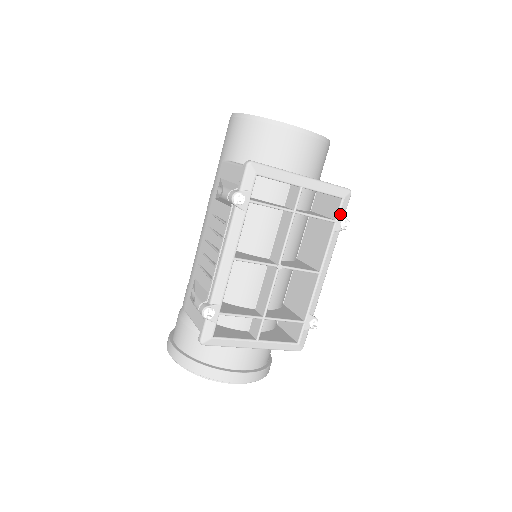
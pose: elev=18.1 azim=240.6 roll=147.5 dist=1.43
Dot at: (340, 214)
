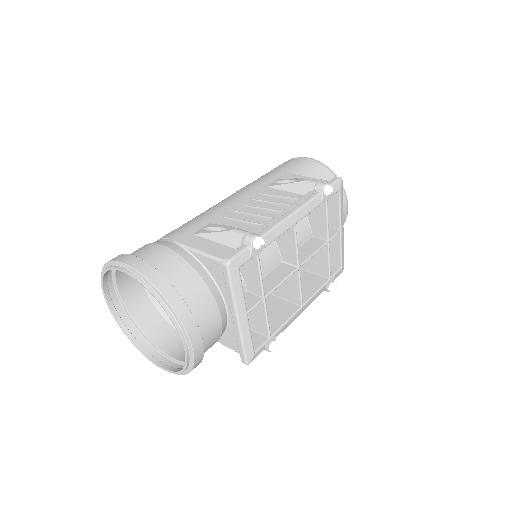
Dot at: (334, 276)
